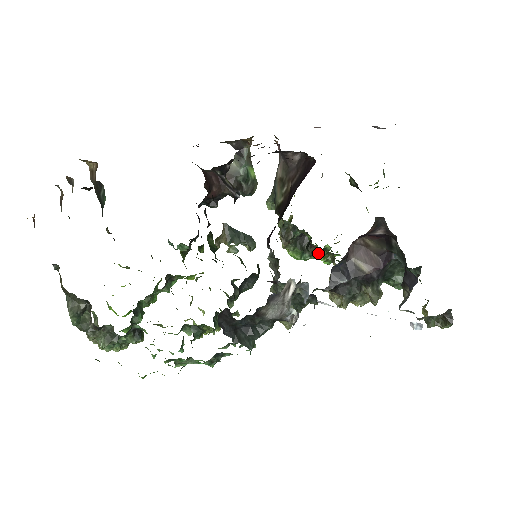
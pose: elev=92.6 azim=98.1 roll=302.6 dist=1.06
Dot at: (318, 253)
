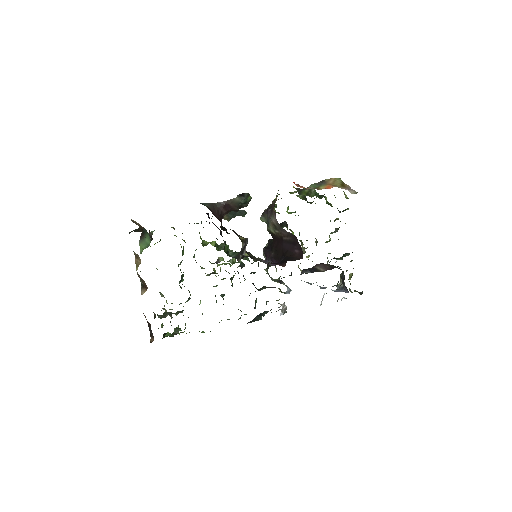
Dot at: (292, 232)
